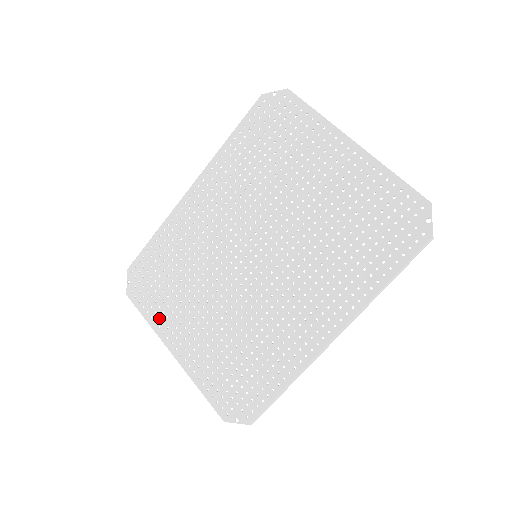
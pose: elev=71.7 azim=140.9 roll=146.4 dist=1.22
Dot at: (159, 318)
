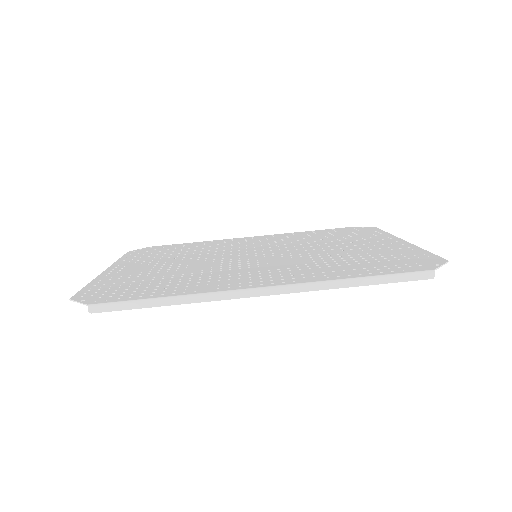
Dot at: (130, 260)
